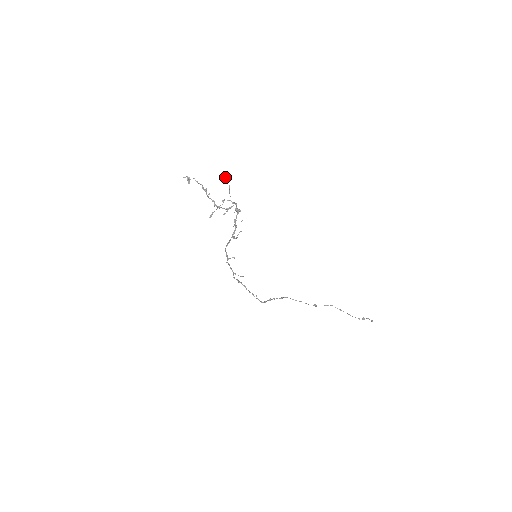
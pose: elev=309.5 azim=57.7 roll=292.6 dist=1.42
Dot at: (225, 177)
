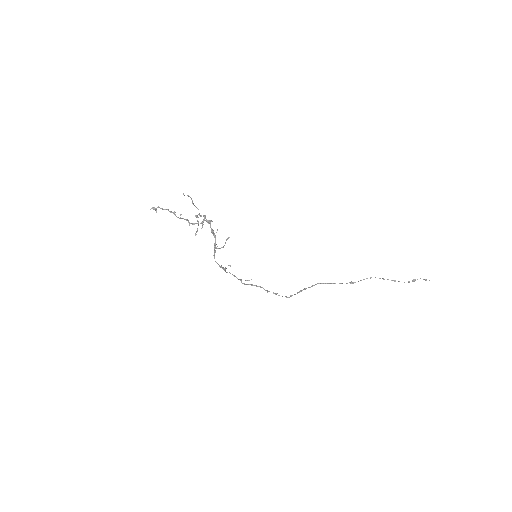
Dot at: occluded
